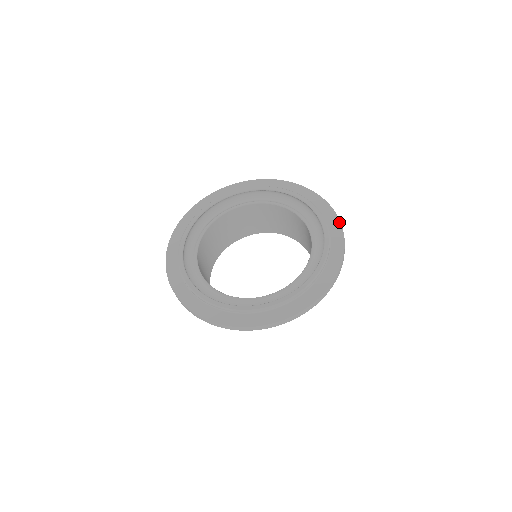
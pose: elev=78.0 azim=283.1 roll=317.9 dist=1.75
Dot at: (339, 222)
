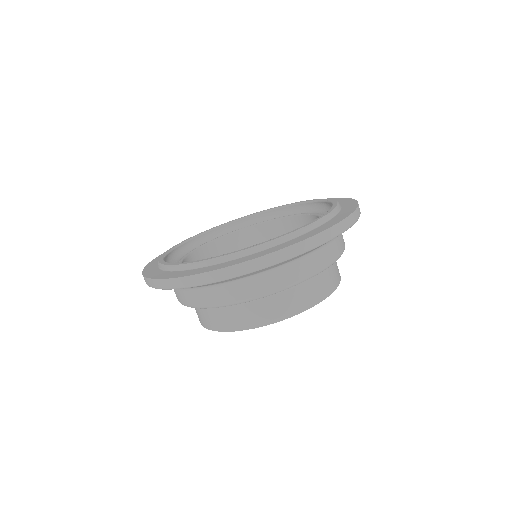
Dot at: (338, 198)
